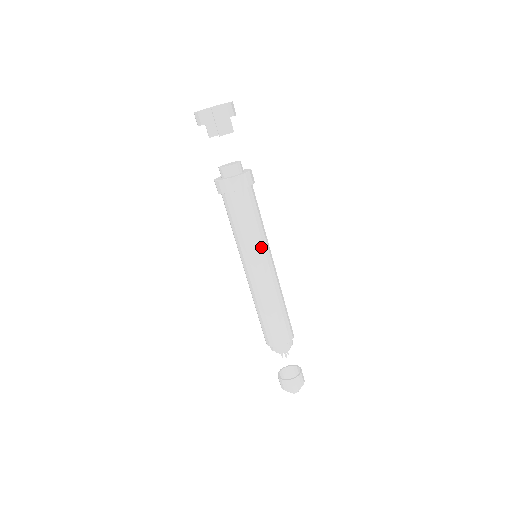
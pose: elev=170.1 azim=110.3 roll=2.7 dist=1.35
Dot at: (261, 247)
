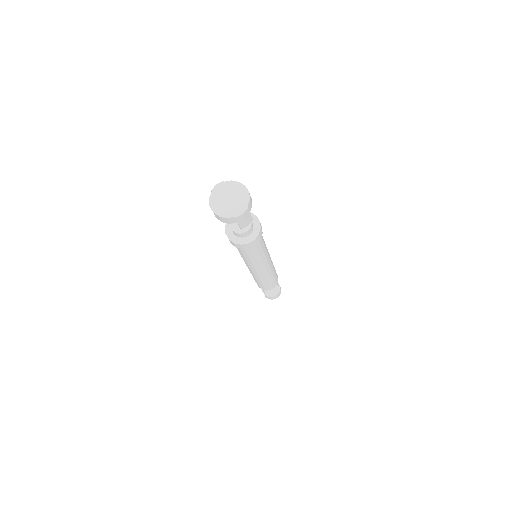
Dot at: (264, 260)
